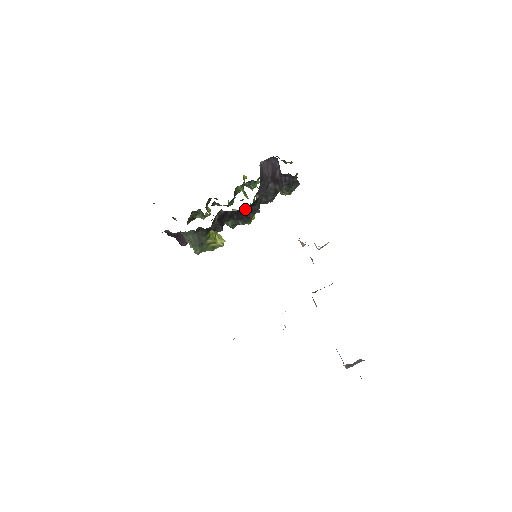
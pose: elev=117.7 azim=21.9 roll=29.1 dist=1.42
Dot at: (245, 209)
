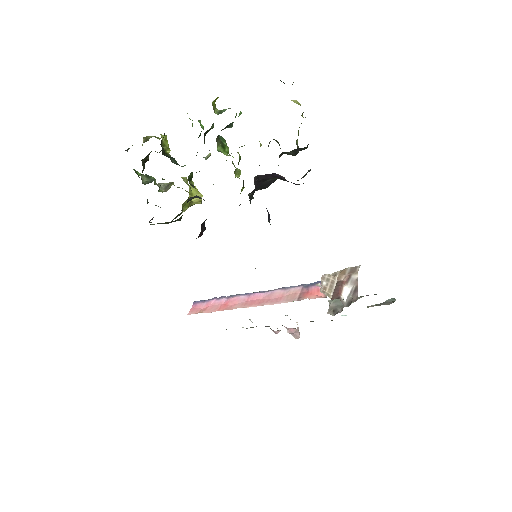
Dot at: occluded
